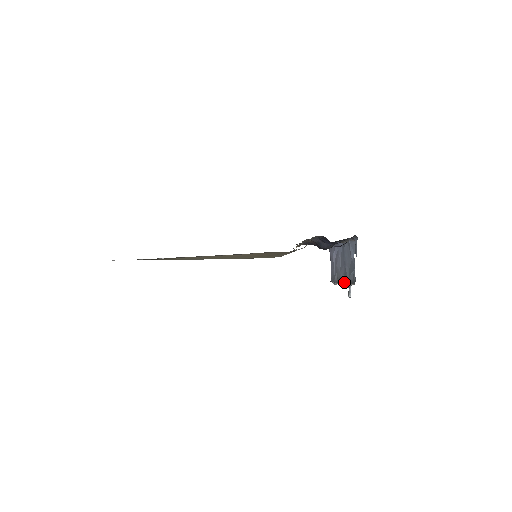
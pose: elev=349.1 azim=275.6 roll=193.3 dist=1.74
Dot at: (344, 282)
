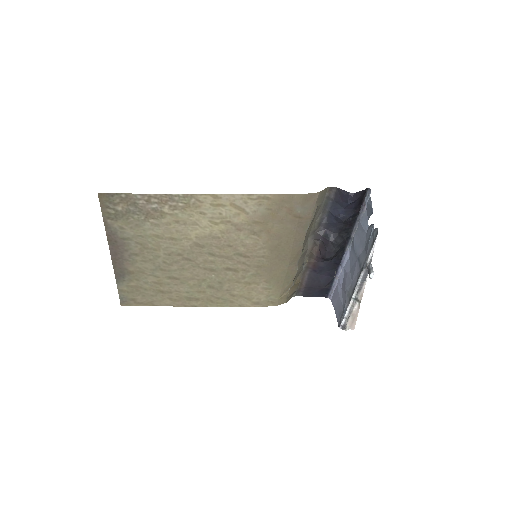
Dot at: (361, 272)
